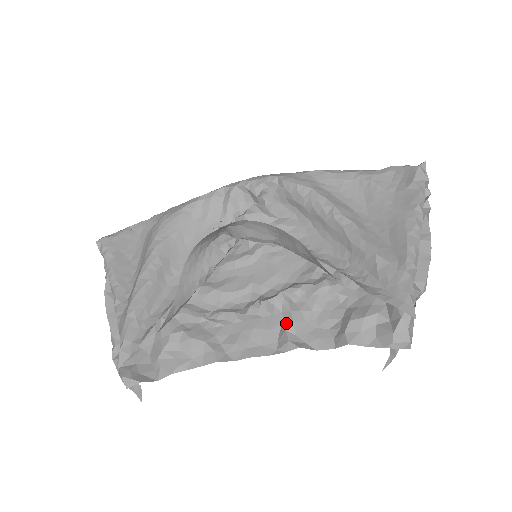
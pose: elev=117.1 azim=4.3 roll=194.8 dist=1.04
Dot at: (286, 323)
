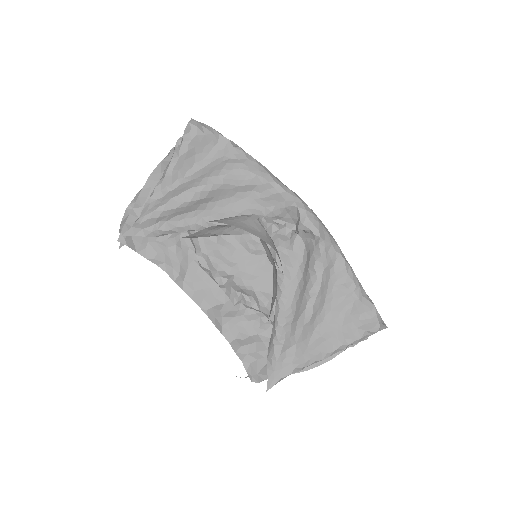
Dot at: (225, 307)
